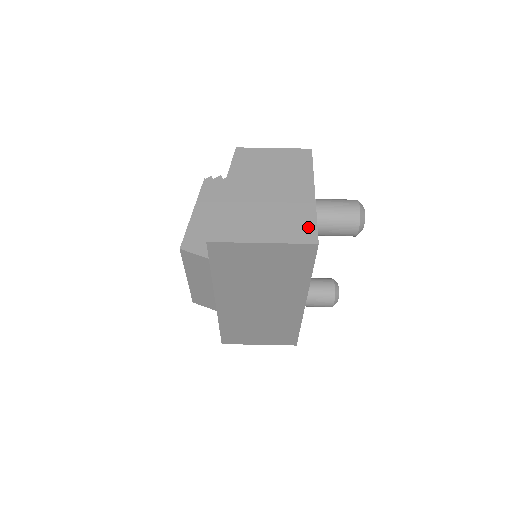
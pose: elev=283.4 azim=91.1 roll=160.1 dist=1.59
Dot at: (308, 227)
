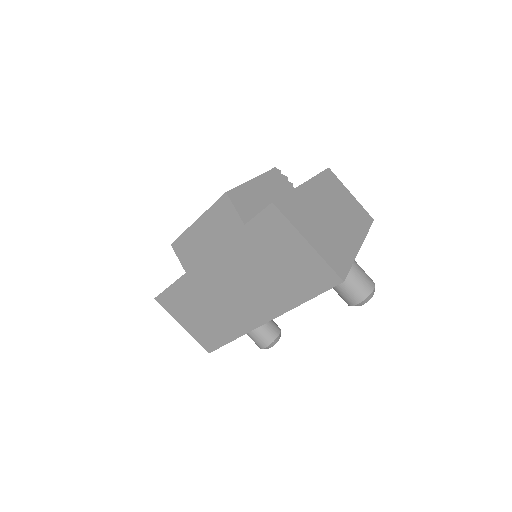
Dot at: (344, 264)
